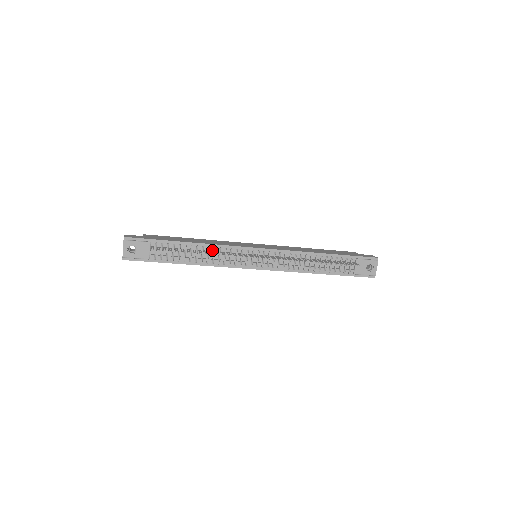
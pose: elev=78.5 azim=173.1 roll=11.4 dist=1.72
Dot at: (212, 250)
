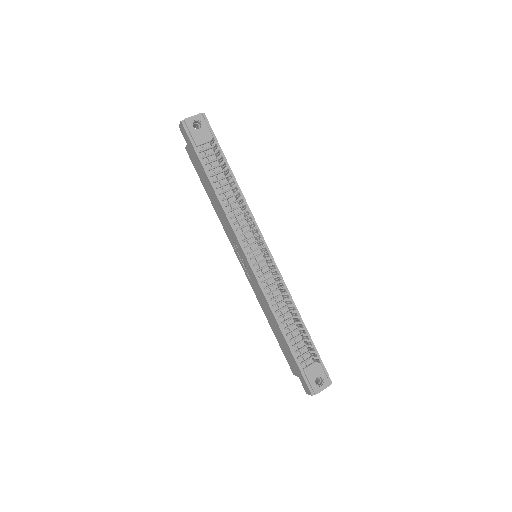
Dot at: (240, 204)
